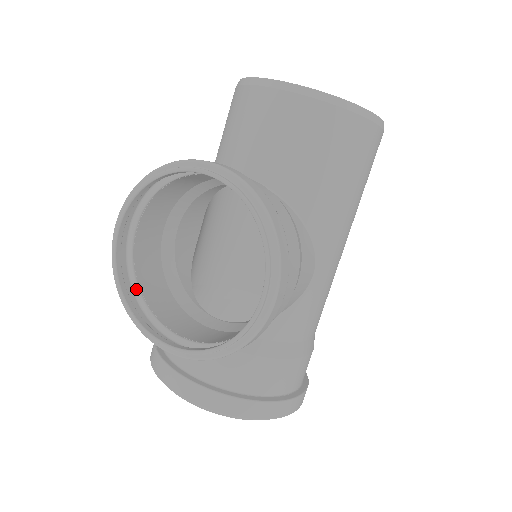
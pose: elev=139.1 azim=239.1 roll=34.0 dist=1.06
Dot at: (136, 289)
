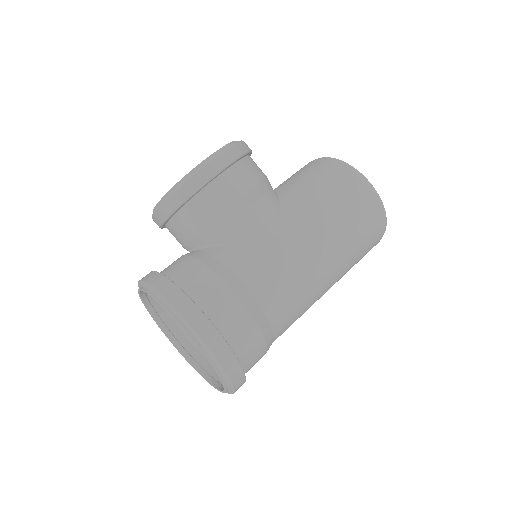
Dot at: occluded
